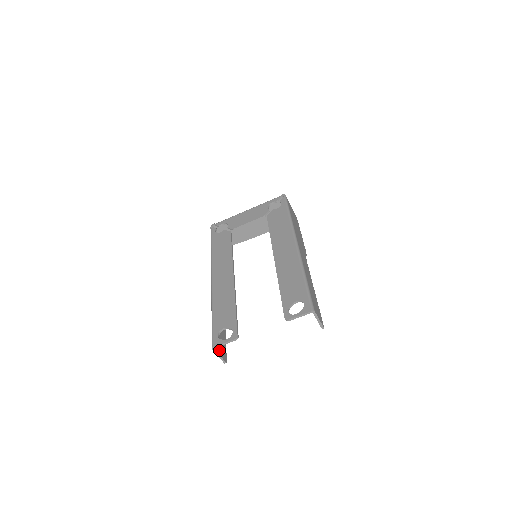
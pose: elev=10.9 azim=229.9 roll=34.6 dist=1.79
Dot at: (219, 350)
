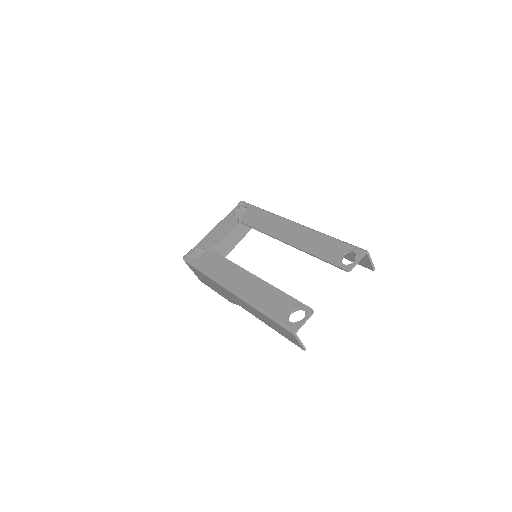
Dot at: occluded
